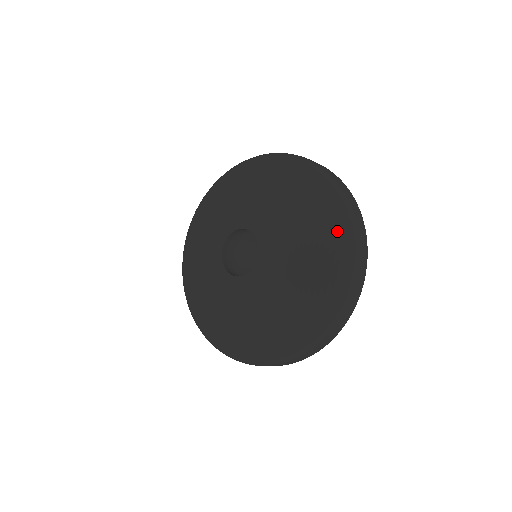
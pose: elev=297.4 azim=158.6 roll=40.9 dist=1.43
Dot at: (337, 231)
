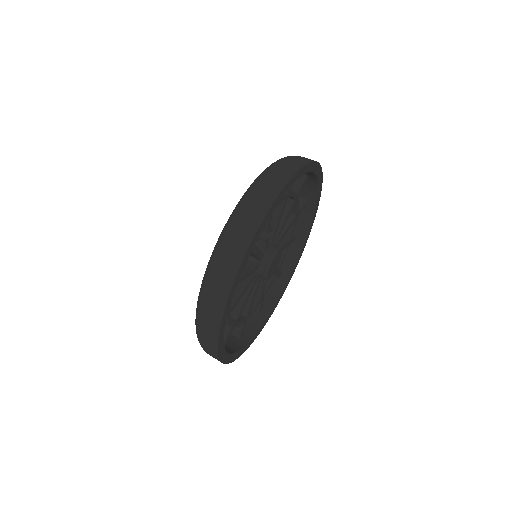
Dot at: (231, 214)
